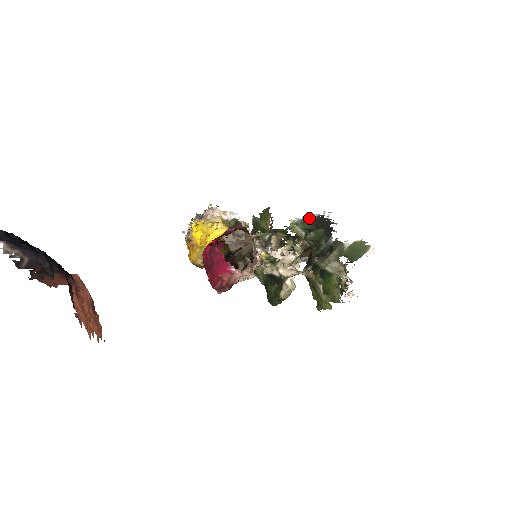
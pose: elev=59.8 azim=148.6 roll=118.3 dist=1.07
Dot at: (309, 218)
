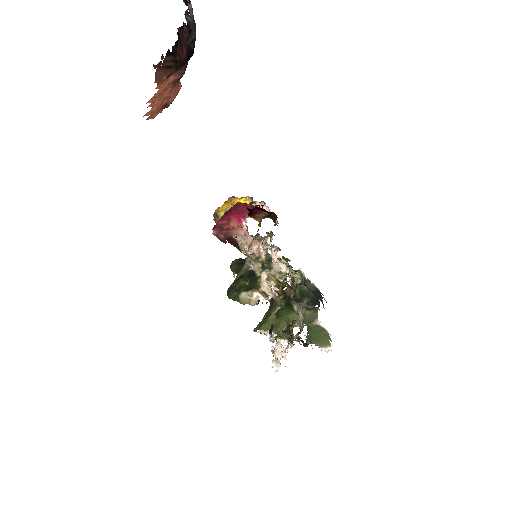
Dot at: (311, 283)
